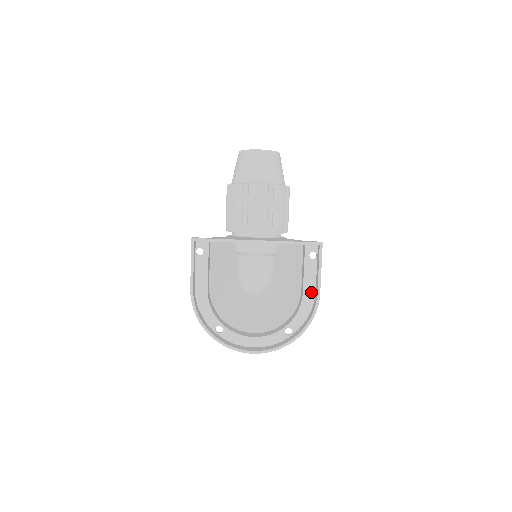
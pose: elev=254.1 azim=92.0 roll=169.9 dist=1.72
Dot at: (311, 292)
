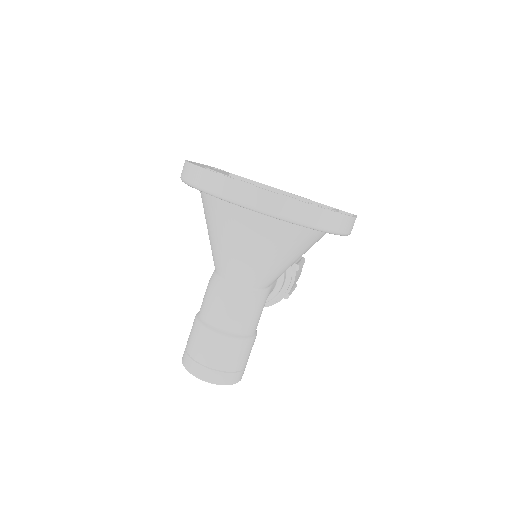
Dot at: occluded
